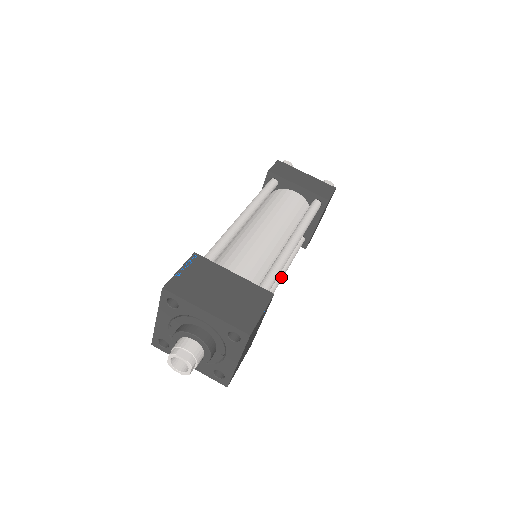
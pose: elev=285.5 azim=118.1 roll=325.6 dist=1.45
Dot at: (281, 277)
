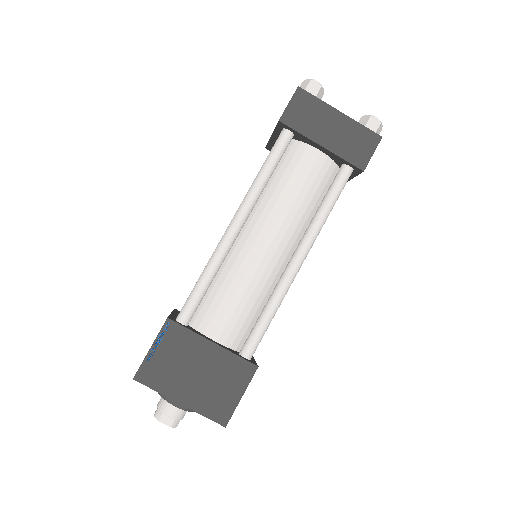
Dot at: occluded
